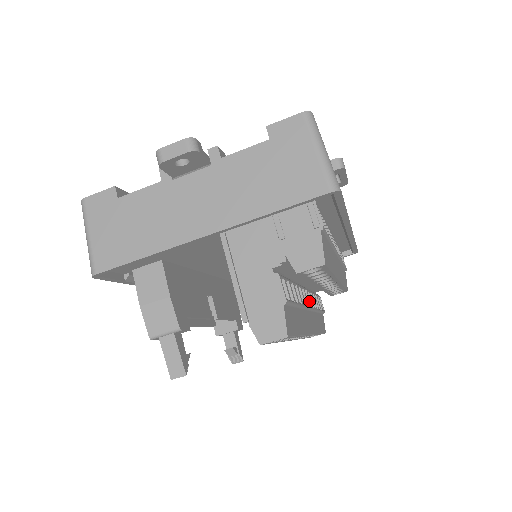
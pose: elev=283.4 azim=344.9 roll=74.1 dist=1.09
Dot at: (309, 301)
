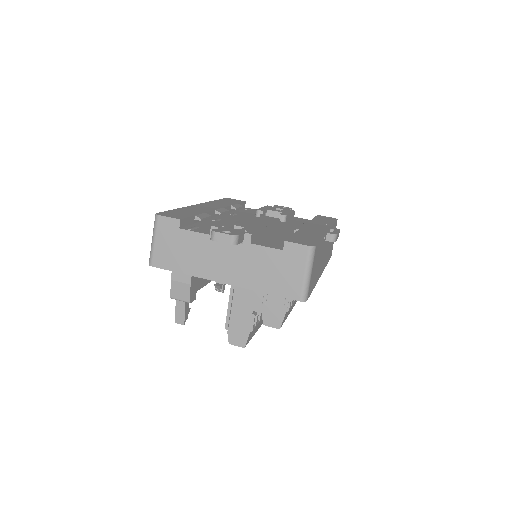
Dot at: occluded
